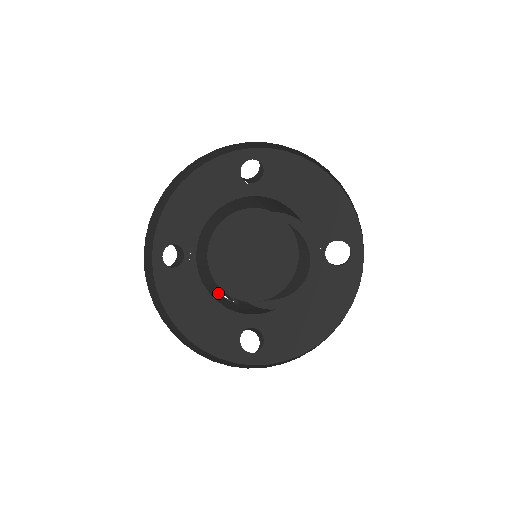
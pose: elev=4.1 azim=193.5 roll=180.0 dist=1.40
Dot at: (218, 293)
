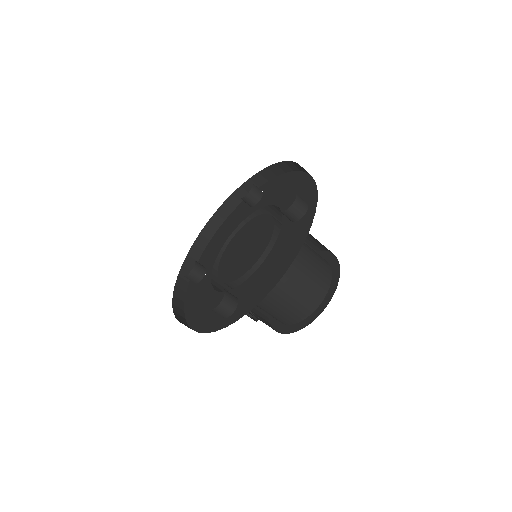
Dot at: occluded
